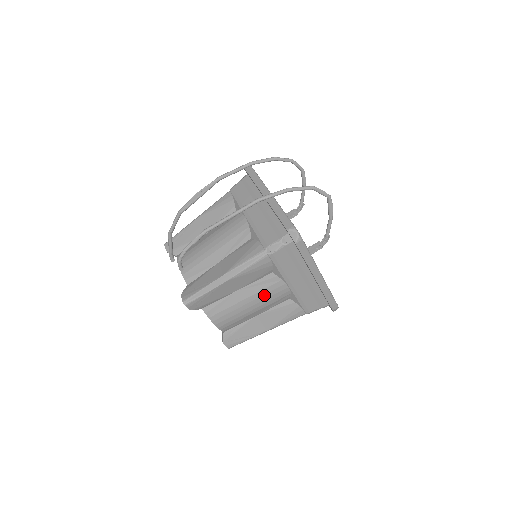
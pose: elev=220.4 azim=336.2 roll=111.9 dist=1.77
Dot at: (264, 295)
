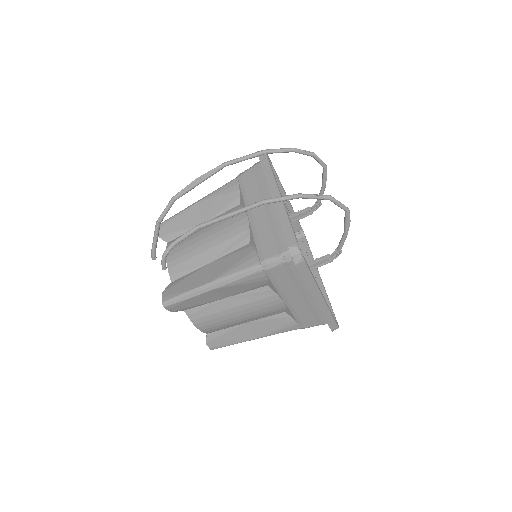
Dot at: (255, 307)
